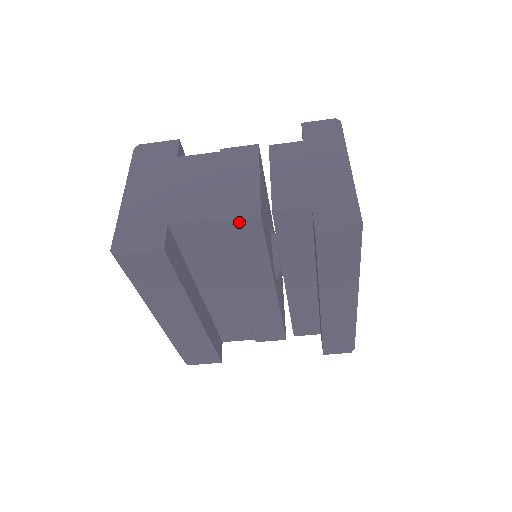
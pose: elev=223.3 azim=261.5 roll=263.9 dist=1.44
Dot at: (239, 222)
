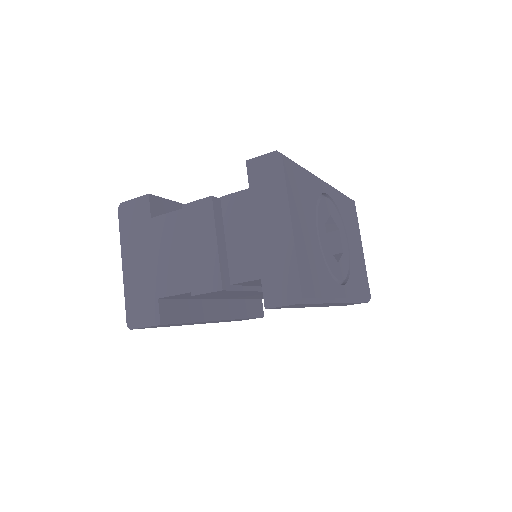
Dot at: (208, 293)
